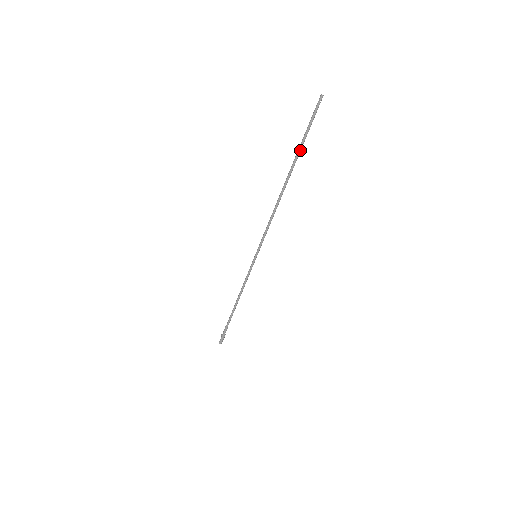
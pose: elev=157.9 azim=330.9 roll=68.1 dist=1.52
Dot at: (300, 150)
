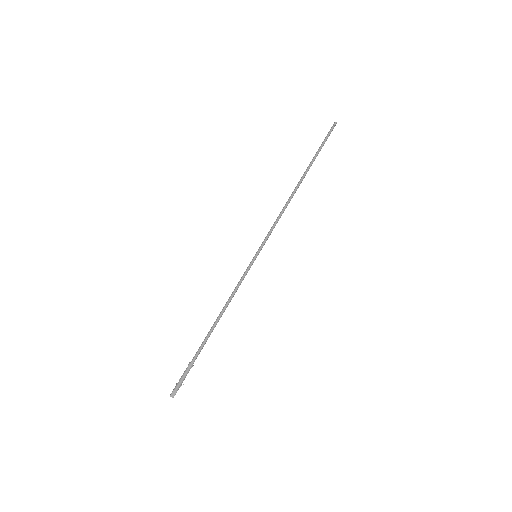
Dot at: occluded
